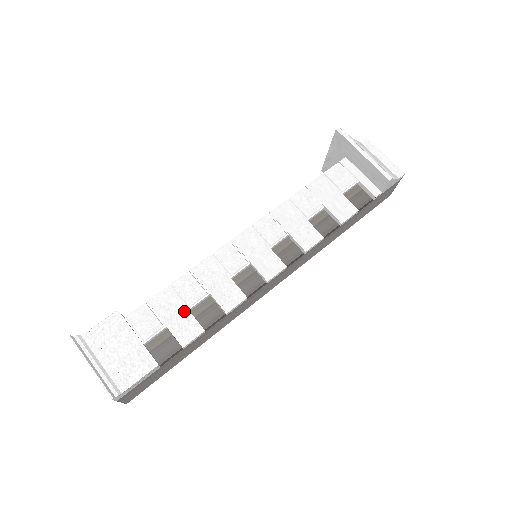
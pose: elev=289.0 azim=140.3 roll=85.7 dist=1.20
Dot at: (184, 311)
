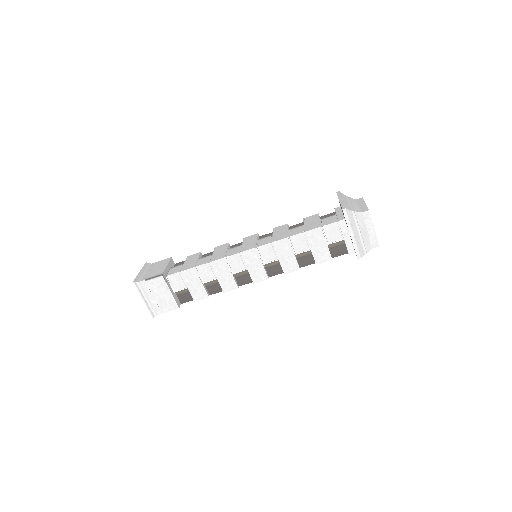
Dot at: (200, 284)
